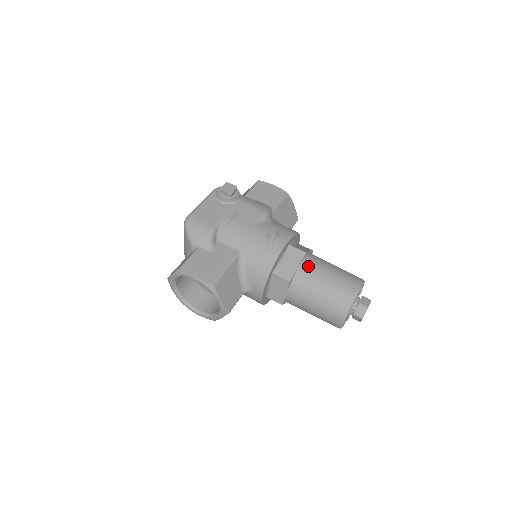
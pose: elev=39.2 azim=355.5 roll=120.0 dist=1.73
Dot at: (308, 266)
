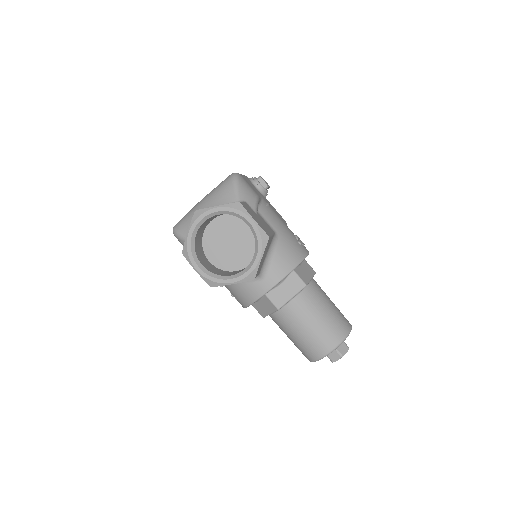
Dot at: (317, 284)
